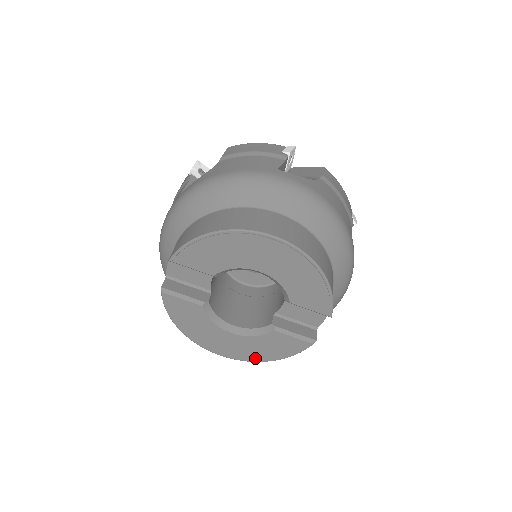
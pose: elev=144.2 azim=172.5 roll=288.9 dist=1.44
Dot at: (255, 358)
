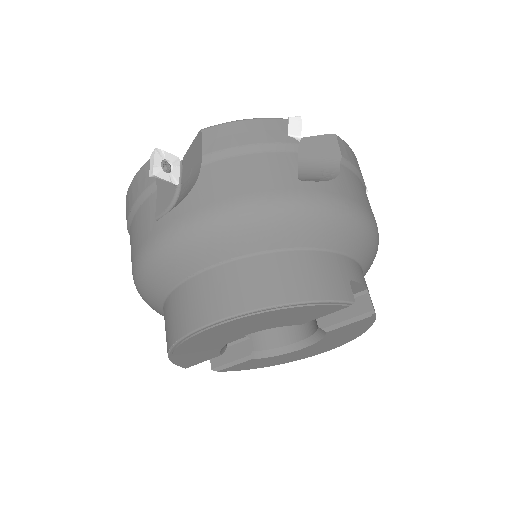
Dot at: (346, 341)
